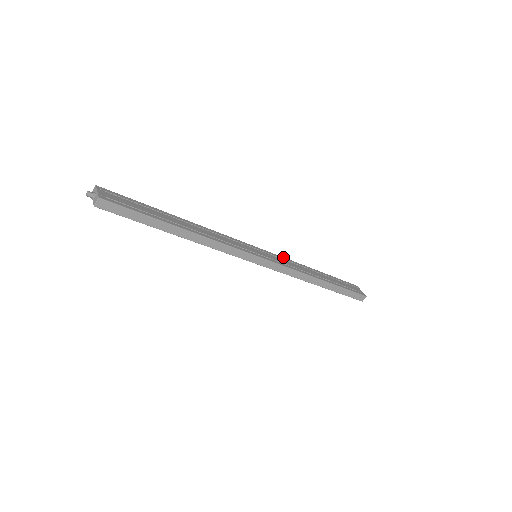
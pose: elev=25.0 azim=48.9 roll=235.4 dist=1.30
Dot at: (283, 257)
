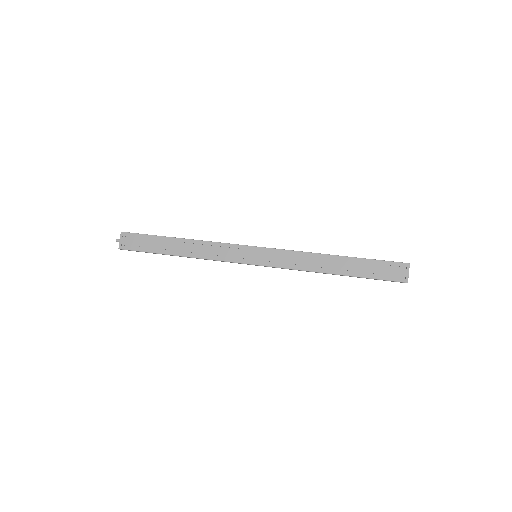
Dot at: (291, 250)
